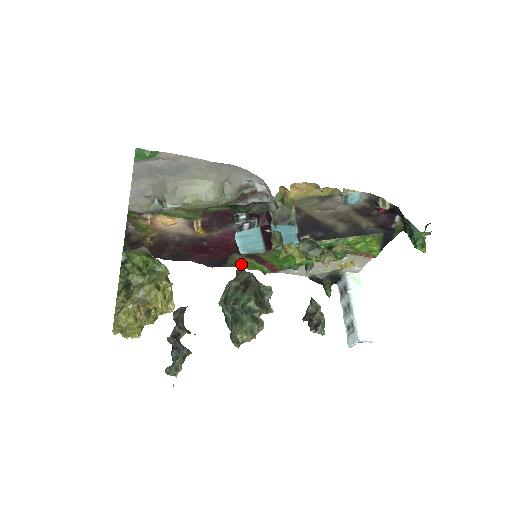
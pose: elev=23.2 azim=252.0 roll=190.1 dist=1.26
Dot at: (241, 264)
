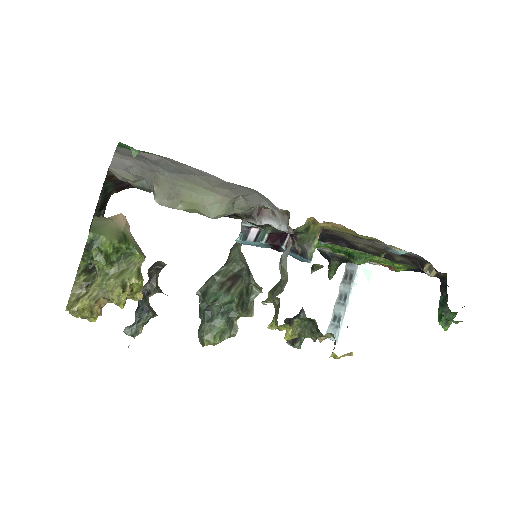
Dot at: occluded
